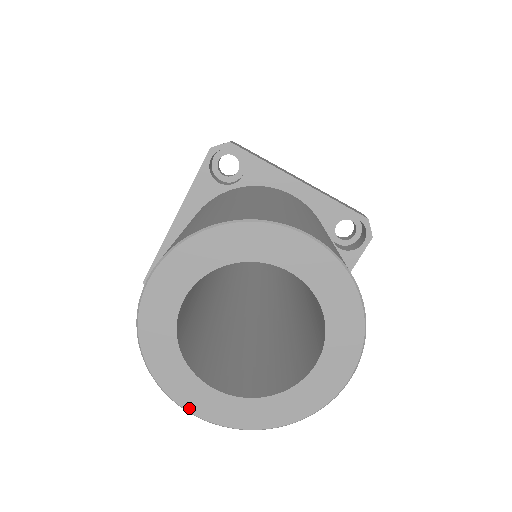
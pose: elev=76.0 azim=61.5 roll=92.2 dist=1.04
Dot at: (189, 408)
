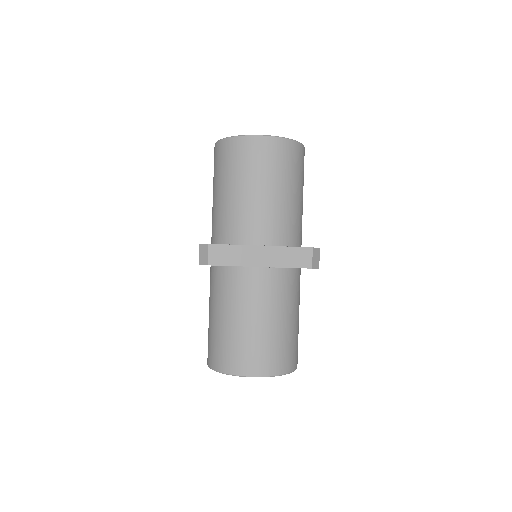
Dot at: occluded
